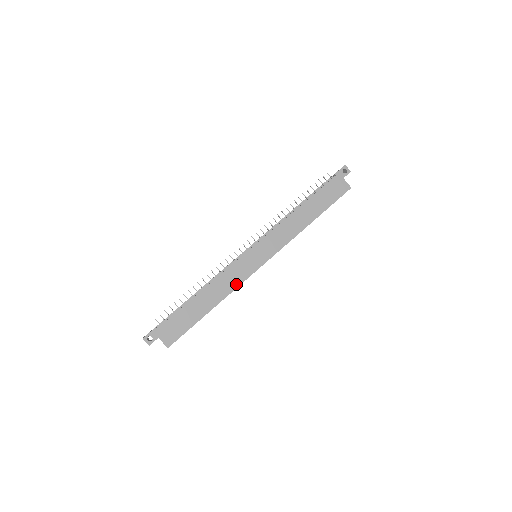
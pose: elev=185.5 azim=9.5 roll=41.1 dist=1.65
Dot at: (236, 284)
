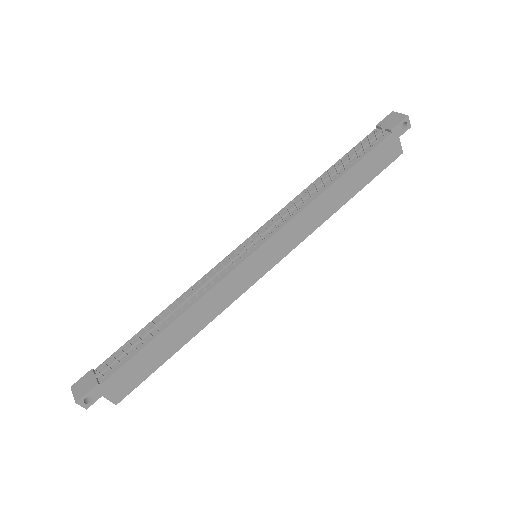
Dot at: (225, 304)
